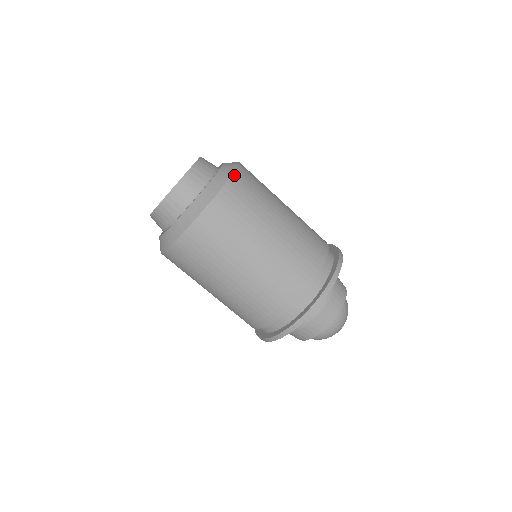
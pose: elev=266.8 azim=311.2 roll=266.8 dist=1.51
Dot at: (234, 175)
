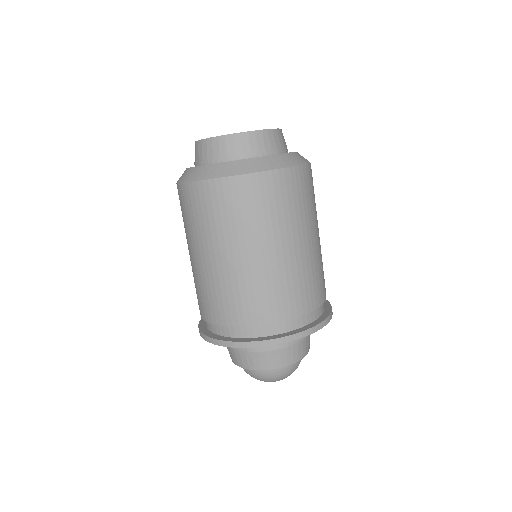
Dot at: (279, 171)
